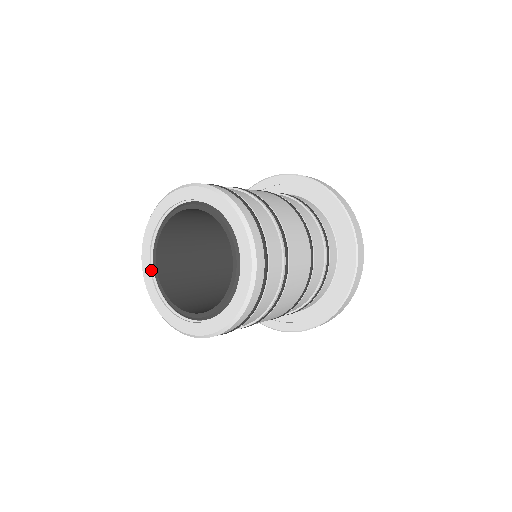
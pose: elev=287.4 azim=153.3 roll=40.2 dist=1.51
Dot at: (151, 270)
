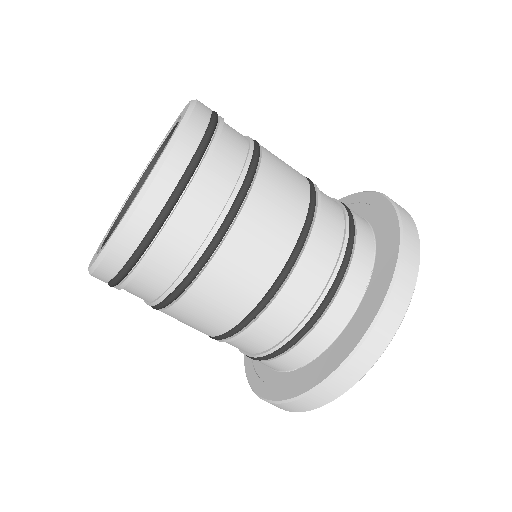
Dot at: occluded
